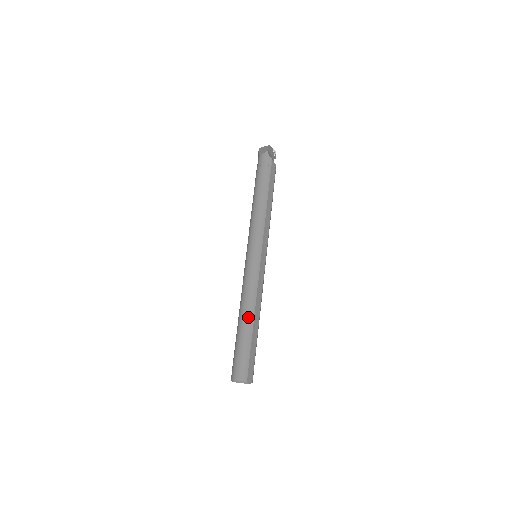
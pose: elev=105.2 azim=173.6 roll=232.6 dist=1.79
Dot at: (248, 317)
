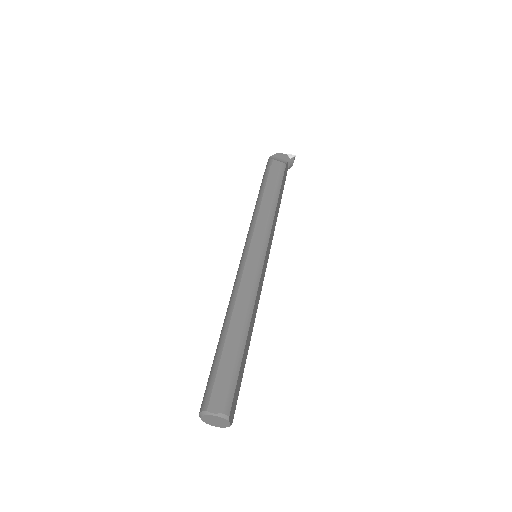
Dot at: (224, 323)
